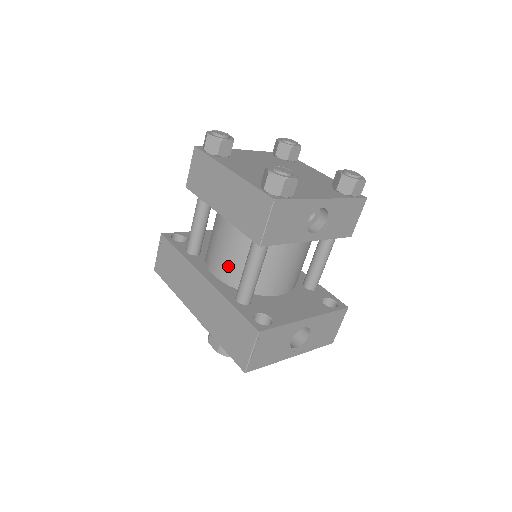
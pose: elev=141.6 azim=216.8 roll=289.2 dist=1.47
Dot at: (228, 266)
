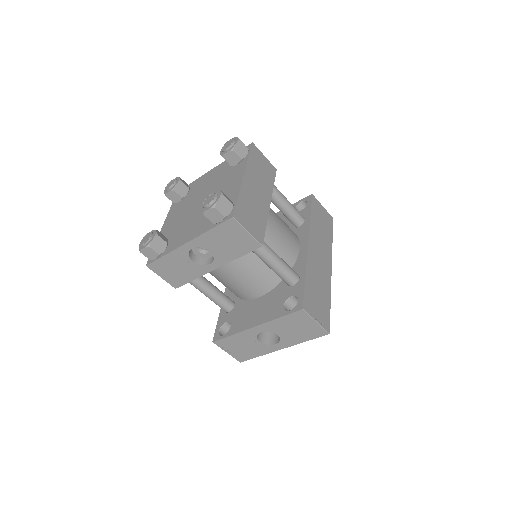
Dot at: occluded
